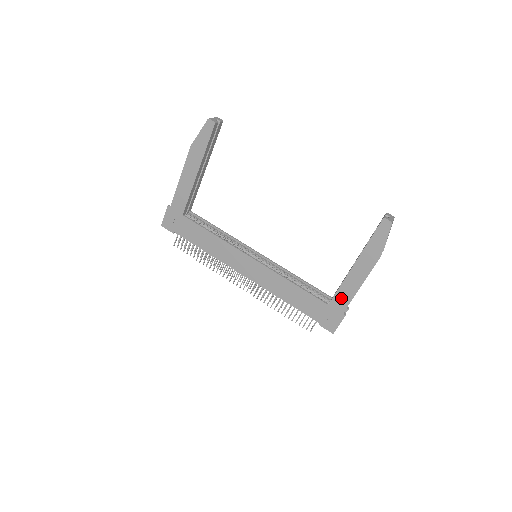
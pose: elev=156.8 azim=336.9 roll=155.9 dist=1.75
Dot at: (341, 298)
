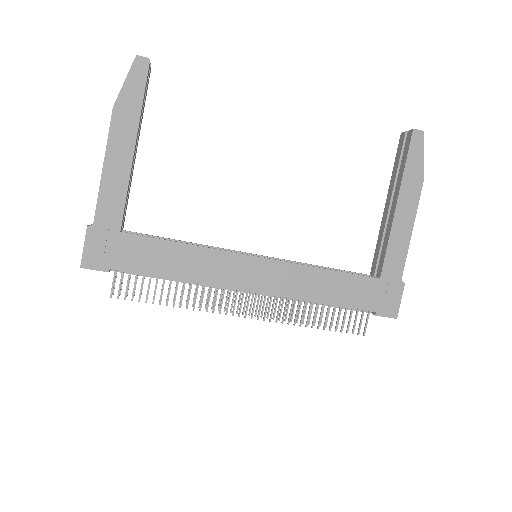
Dot at: (393, 260)
